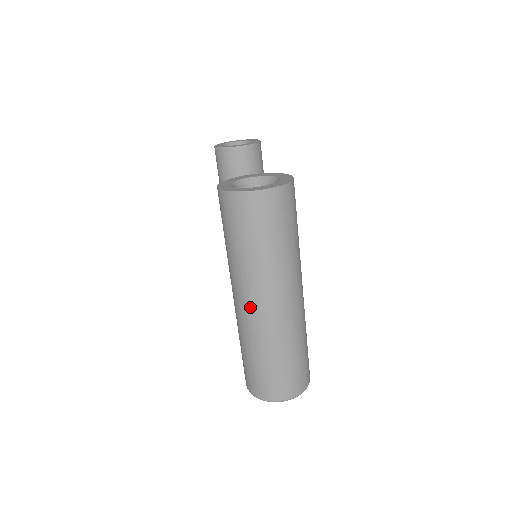
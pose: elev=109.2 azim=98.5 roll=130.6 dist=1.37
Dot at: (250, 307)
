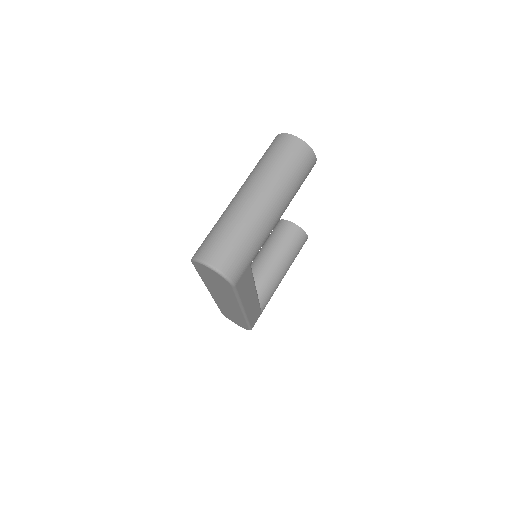
Dot at: (242, 194)
